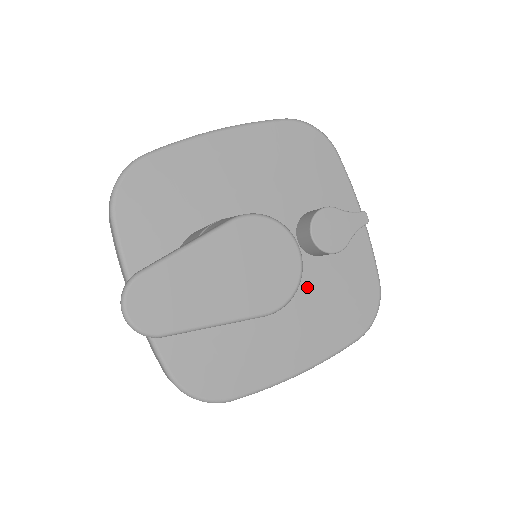
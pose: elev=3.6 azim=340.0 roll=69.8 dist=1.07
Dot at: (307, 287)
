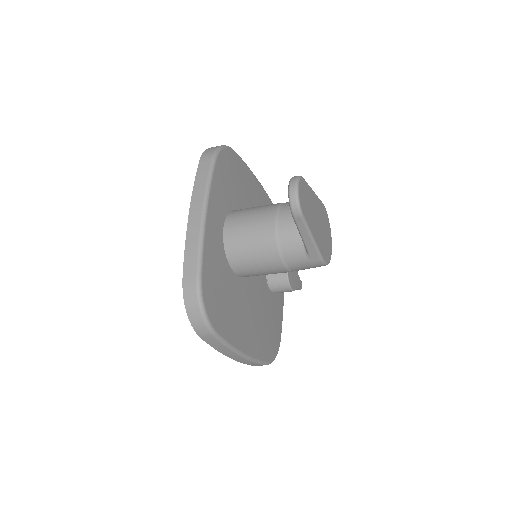
Dot at: (262, 302)
